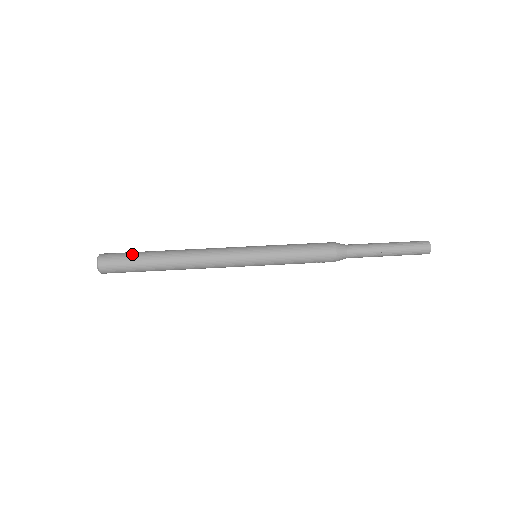
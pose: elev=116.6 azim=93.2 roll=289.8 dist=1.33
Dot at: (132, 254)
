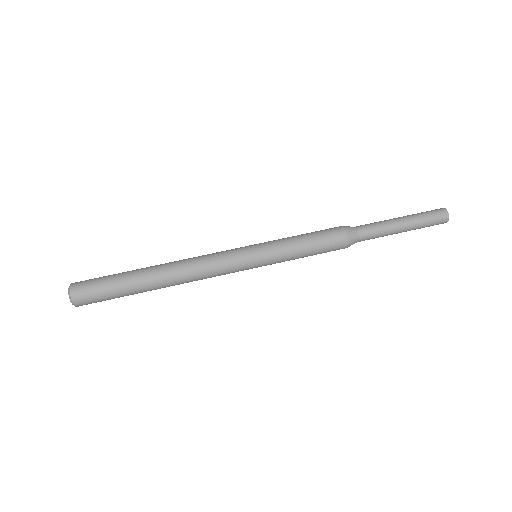
Dot at: (110, 279)
